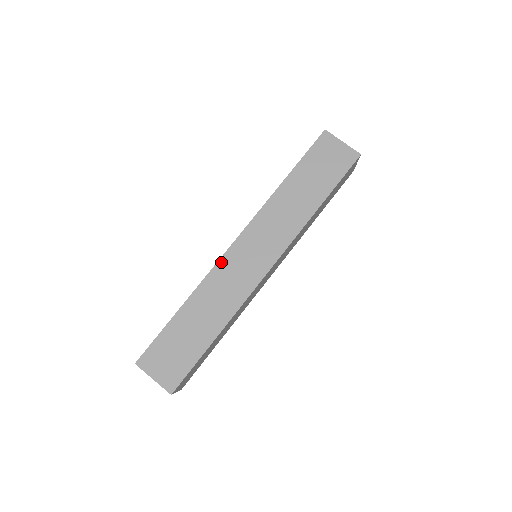
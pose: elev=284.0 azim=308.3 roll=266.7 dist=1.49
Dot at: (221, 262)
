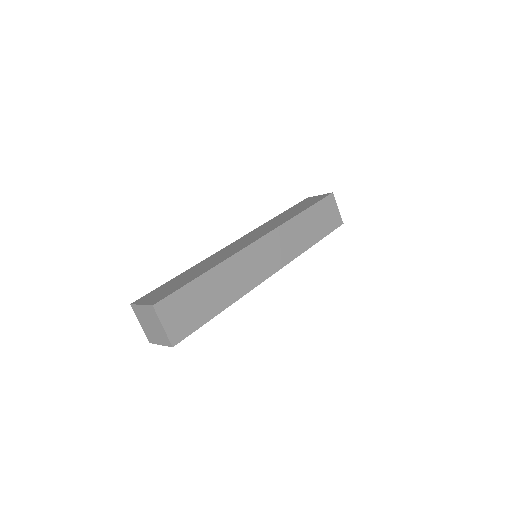
Dot at: (246, 250)
